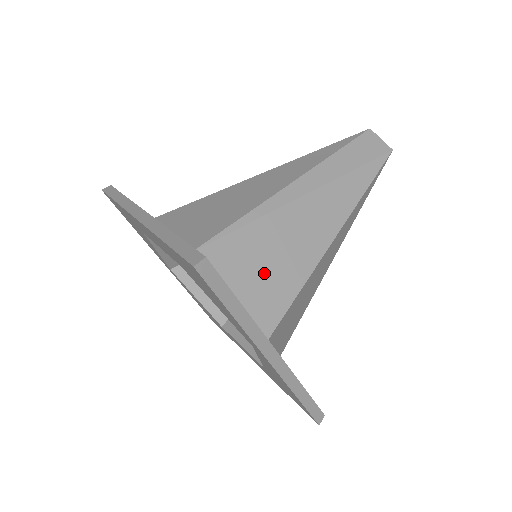
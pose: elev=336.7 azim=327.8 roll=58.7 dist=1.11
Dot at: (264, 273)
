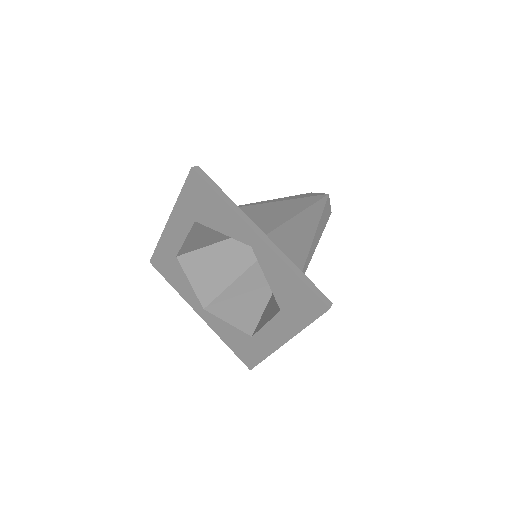
Dot at: occluded
